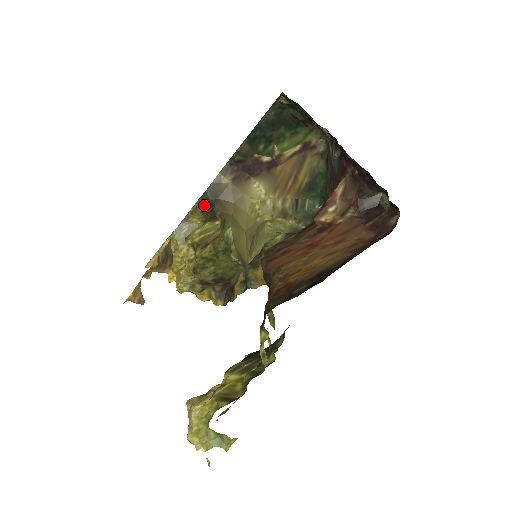
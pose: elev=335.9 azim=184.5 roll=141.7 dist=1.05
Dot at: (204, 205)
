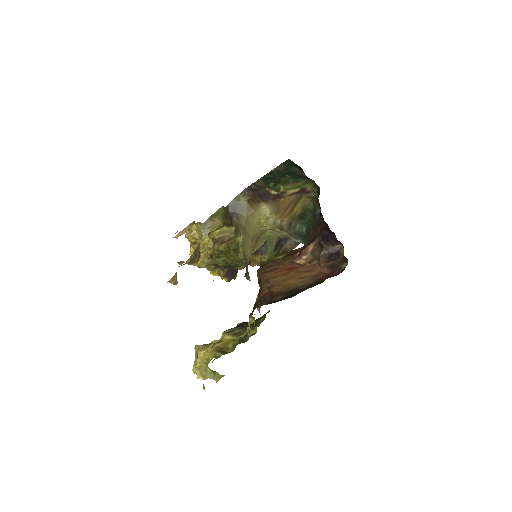
Dot at: (225, 214)
